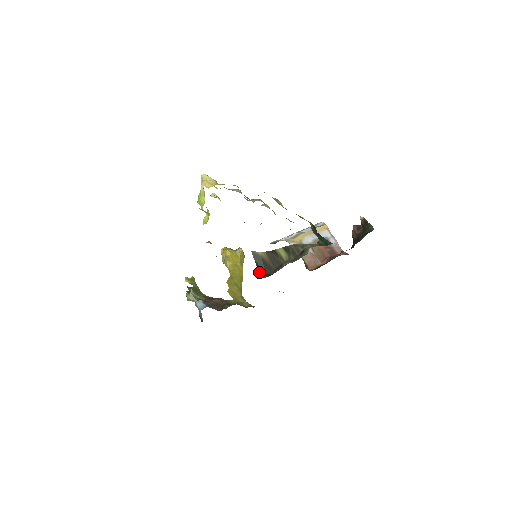
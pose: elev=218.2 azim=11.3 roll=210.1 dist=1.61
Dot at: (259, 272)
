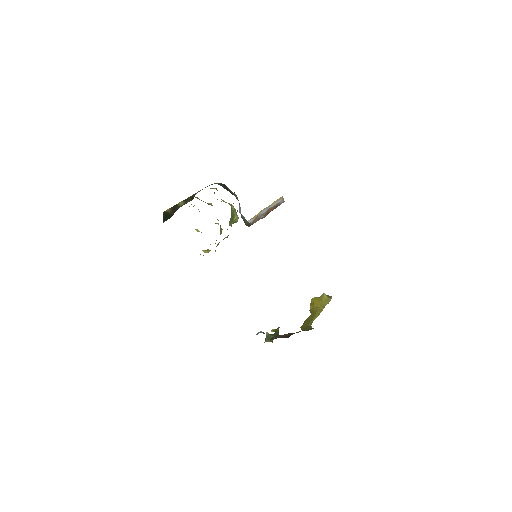
Dot at: (163, 221)
